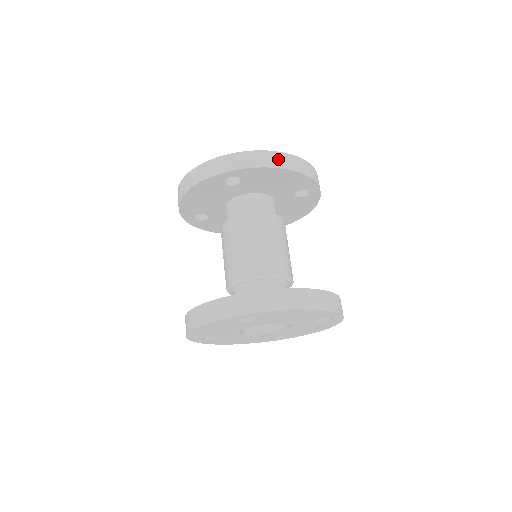
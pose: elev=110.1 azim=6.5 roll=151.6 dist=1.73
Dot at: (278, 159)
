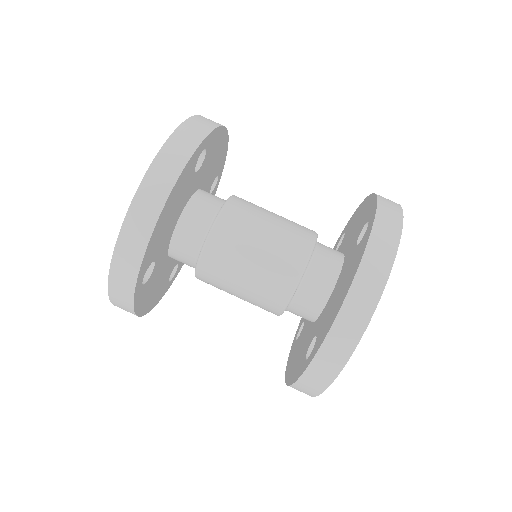
Dot at: (141, 216)
